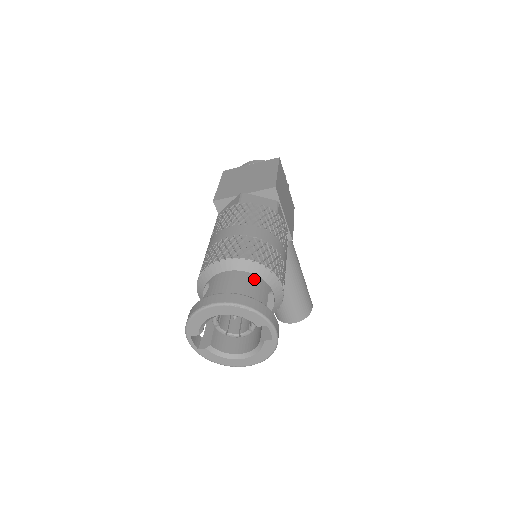
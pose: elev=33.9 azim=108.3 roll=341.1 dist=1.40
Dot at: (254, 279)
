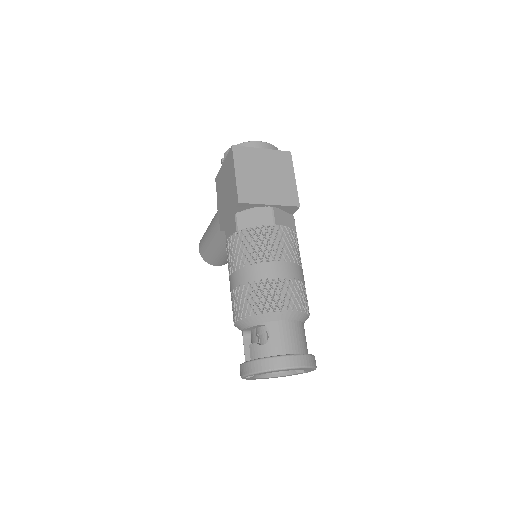
Dot at: (303, 327)
